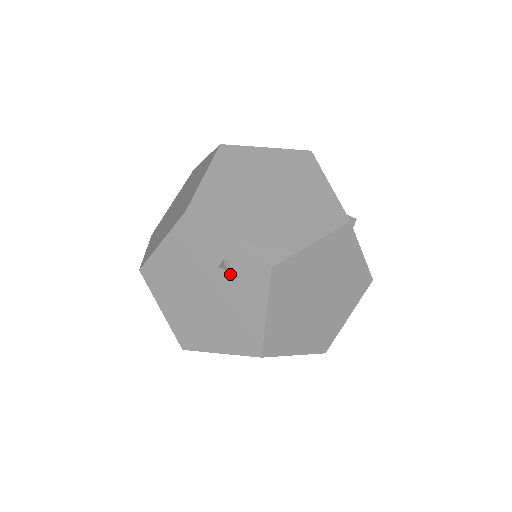
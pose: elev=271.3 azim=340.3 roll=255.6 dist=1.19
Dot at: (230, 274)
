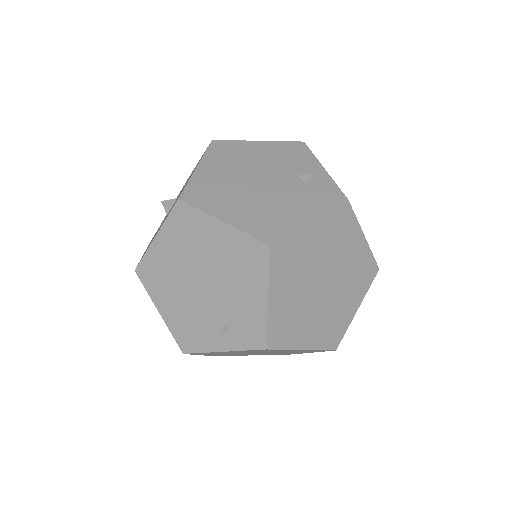
Dot at: (304, 184)
